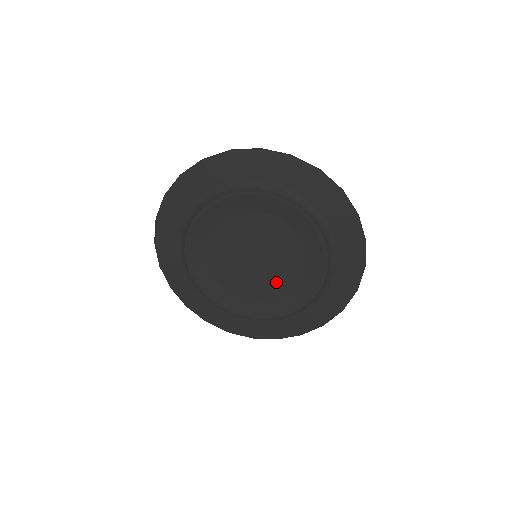
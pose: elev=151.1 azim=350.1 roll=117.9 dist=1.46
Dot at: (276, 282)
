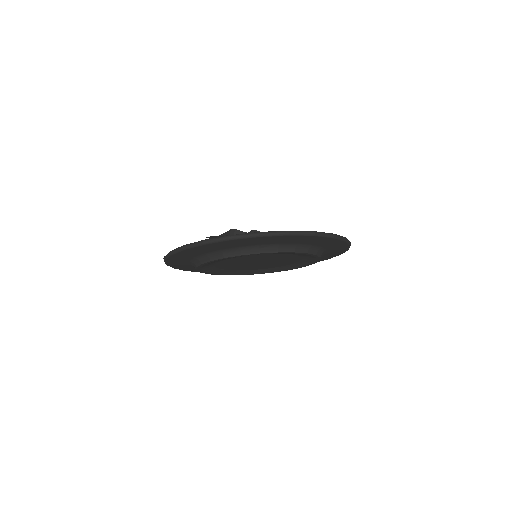
Dot at: (250, 268)
